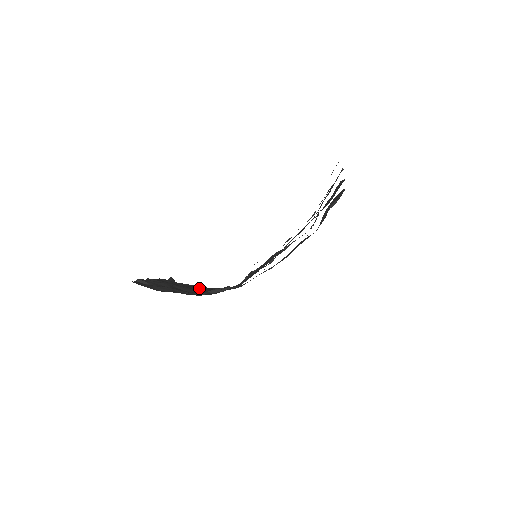
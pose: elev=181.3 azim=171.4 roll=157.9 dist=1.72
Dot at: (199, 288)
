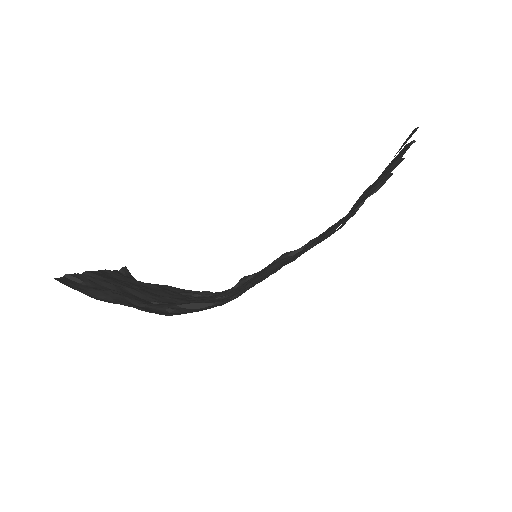
Dot at: (164, 293)
